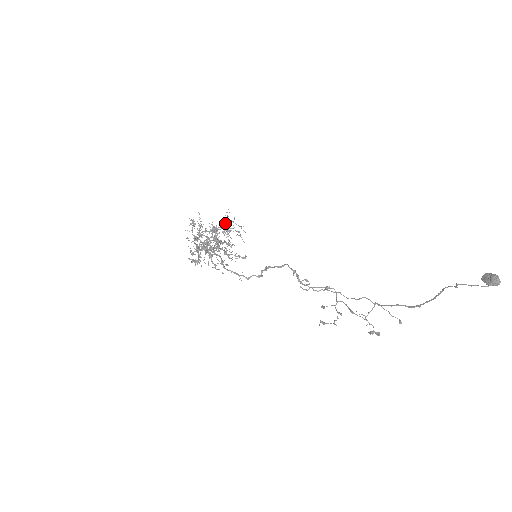
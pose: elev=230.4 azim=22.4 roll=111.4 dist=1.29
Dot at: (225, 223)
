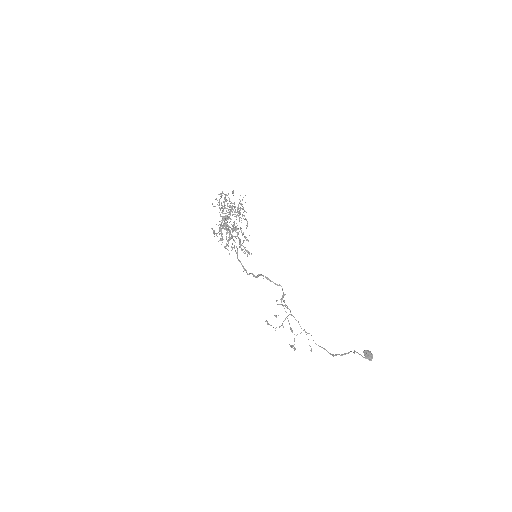
Dot at: occluded
